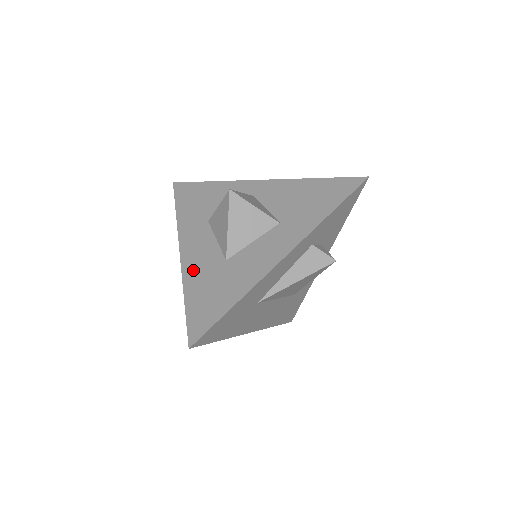
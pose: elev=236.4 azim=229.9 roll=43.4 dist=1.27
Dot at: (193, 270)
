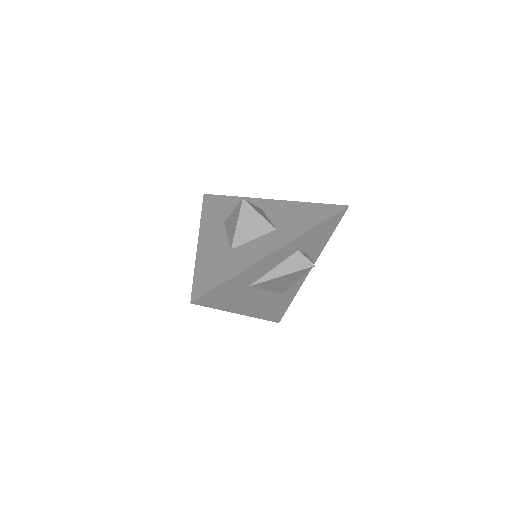
Dot at: (205, 253)
